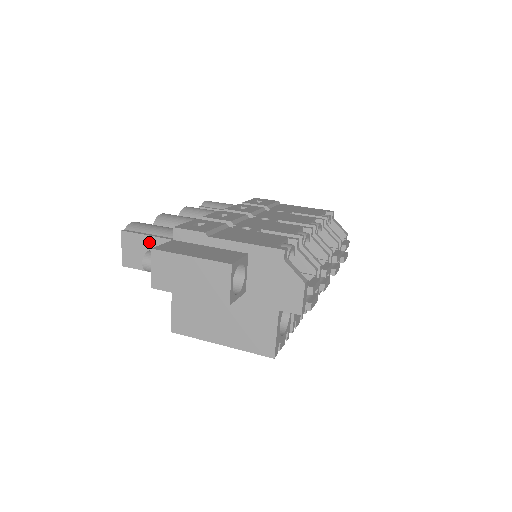
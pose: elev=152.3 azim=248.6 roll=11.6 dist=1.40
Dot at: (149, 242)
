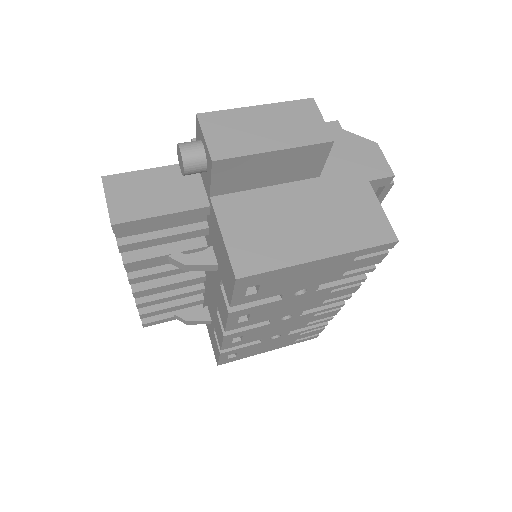
Dot at: (154, 176)
